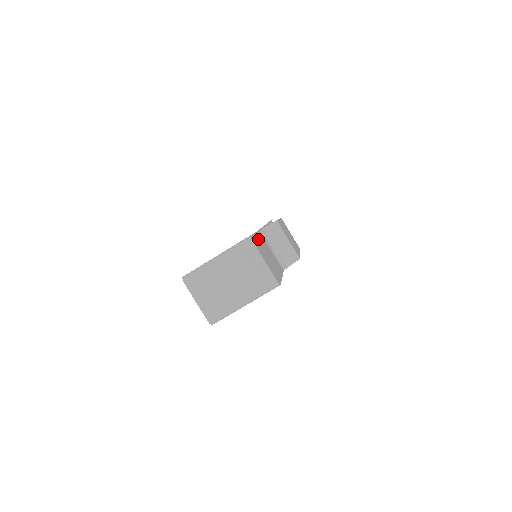
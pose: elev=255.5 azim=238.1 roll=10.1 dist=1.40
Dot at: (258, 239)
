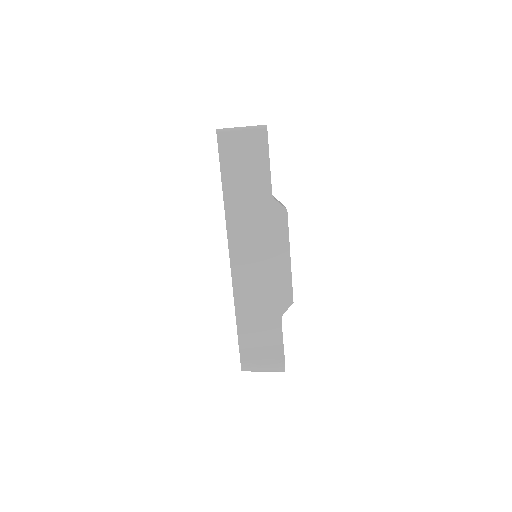
Dot at: occluded
